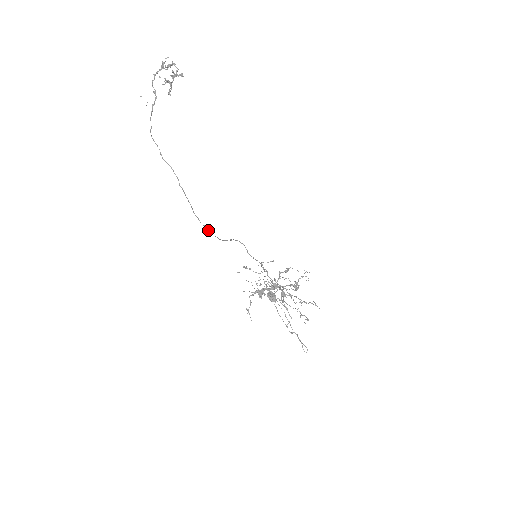
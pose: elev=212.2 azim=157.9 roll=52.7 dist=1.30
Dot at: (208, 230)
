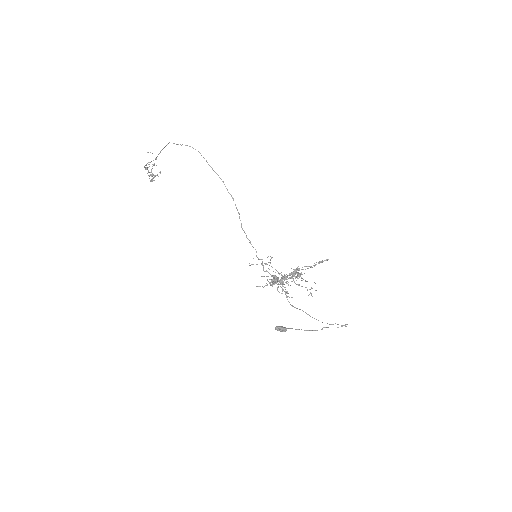
Dot at: occluded
